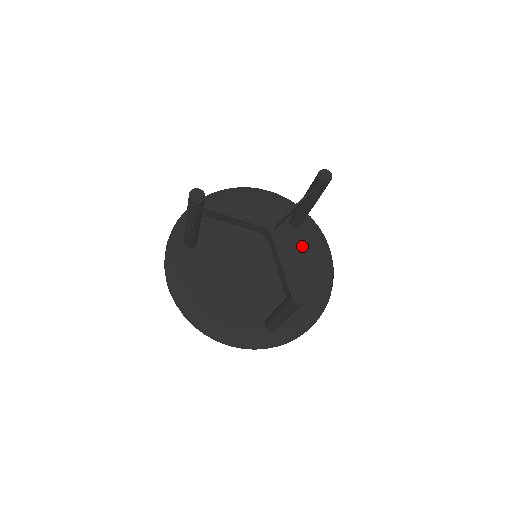
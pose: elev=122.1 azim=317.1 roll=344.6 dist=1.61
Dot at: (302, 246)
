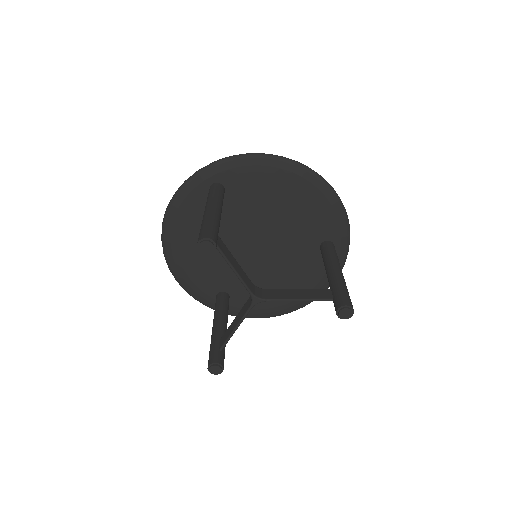
Dot at: (310, 268)
